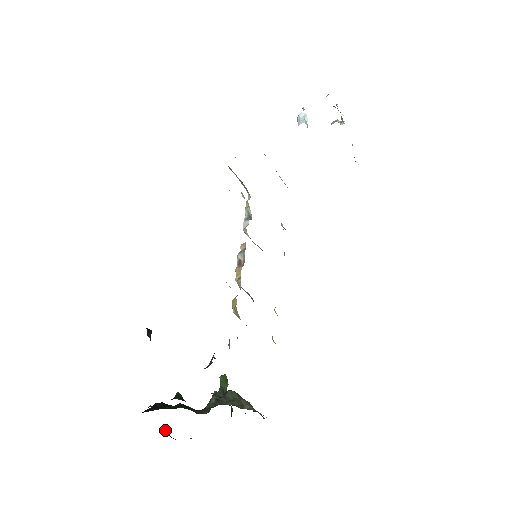
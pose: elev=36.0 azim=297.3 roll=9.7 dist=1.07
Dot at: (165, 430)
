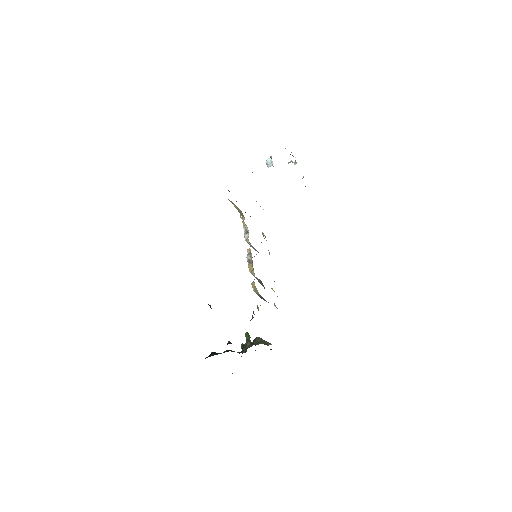
Dot at: occluded
